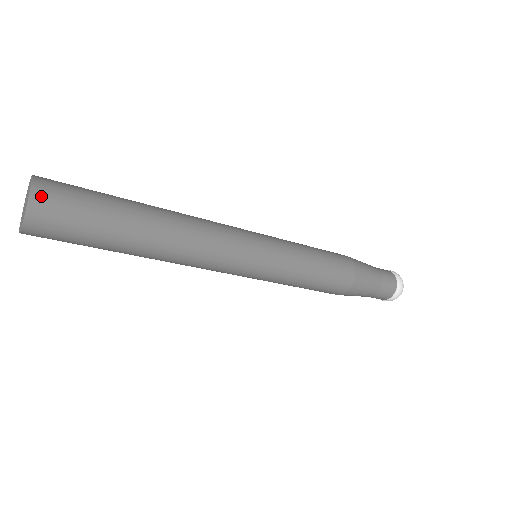
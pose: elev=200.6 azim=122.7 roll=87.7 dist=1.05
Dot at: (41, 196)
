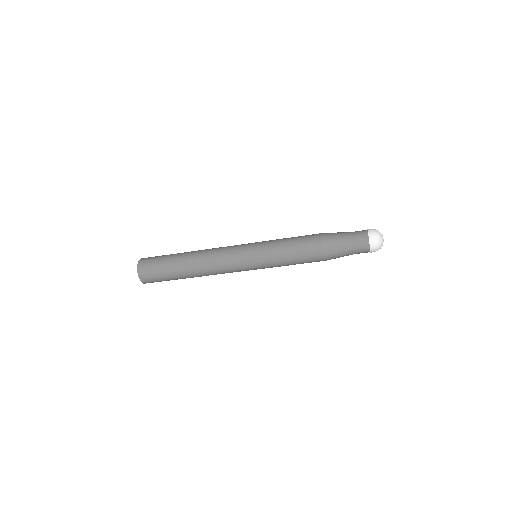
Dot at: (143, 260)
